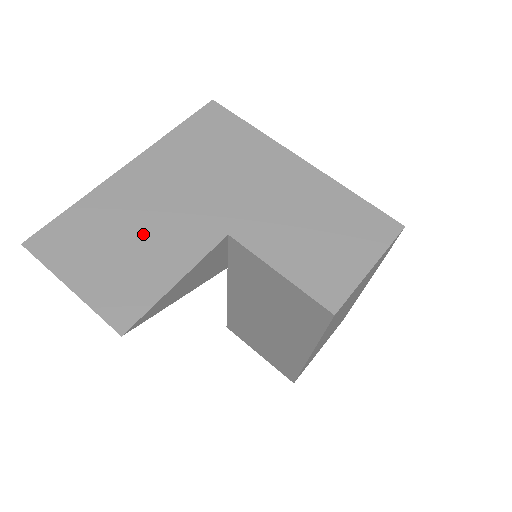
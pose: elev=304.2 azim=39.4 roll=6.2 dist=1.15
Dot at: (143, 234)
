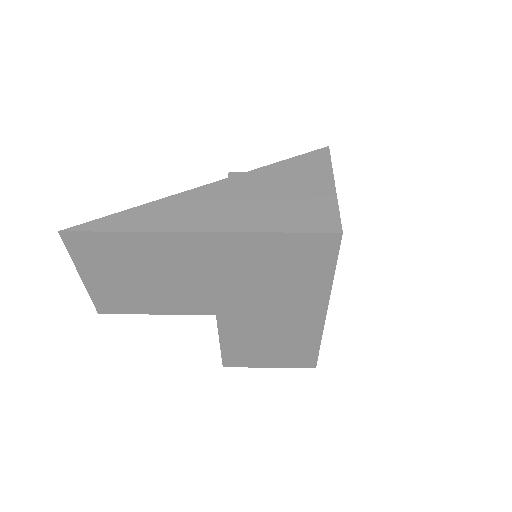
Dot at: (160, 282)
